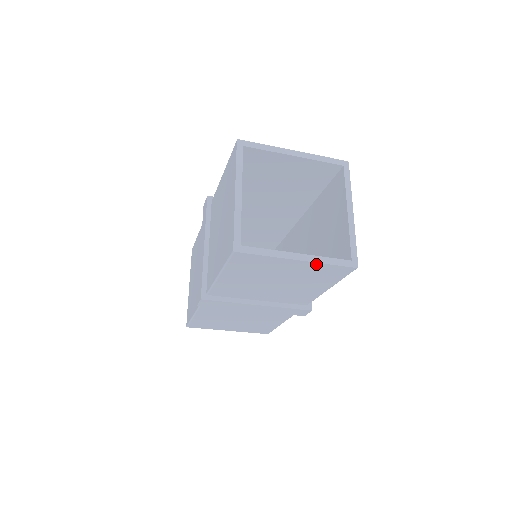
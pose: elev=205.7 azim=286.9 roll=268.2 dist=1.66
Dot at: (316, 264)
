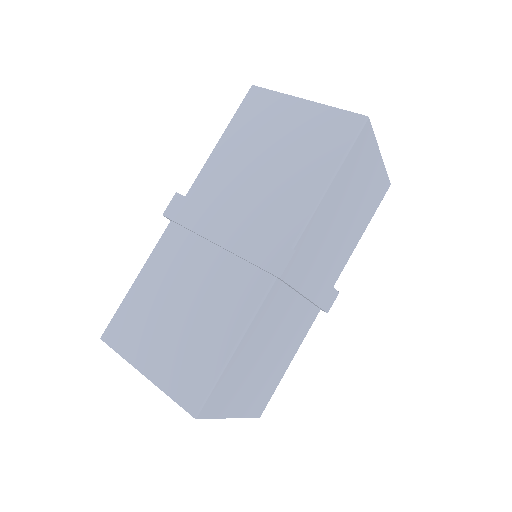
Dot at: (382, 169)
